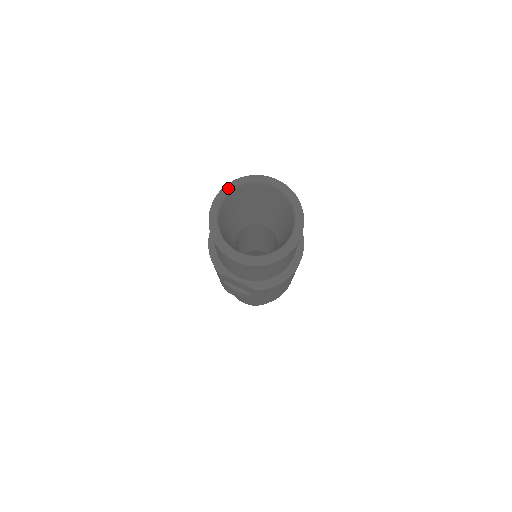
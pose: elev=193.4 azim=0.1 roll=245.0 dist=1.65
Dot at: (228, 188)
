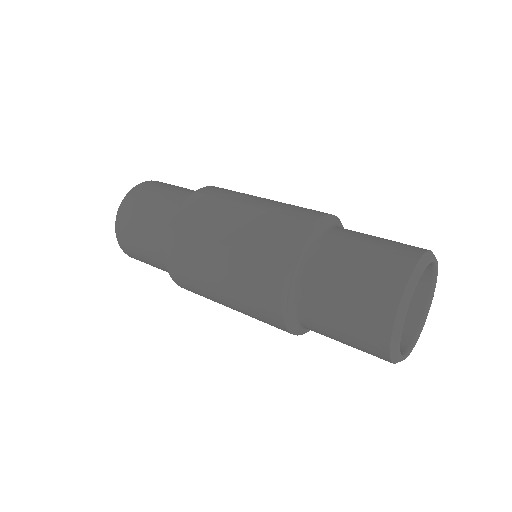
Dot at: (399, 344)
